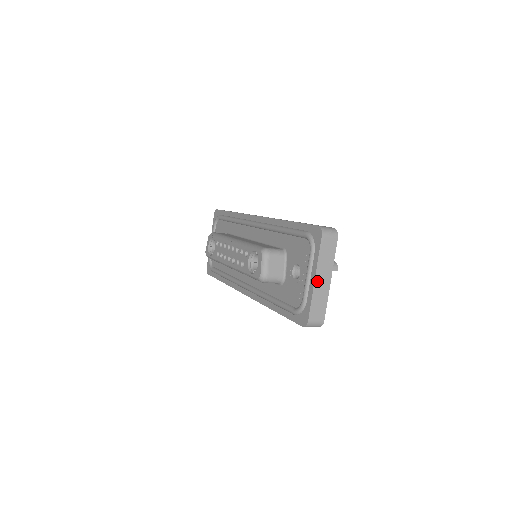
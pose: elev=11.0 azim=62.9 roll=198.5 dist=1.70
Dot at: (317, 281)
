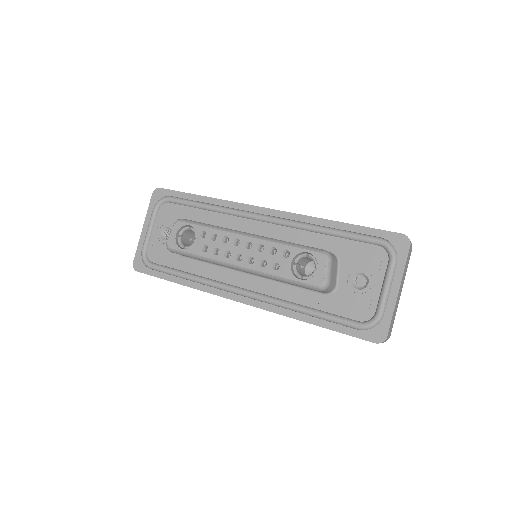
Dot at: (398, 293)
